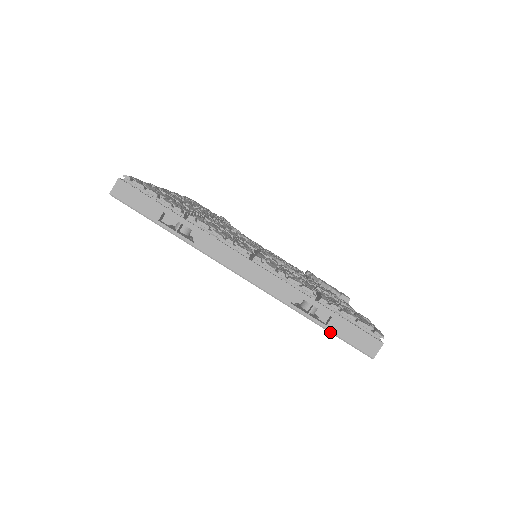
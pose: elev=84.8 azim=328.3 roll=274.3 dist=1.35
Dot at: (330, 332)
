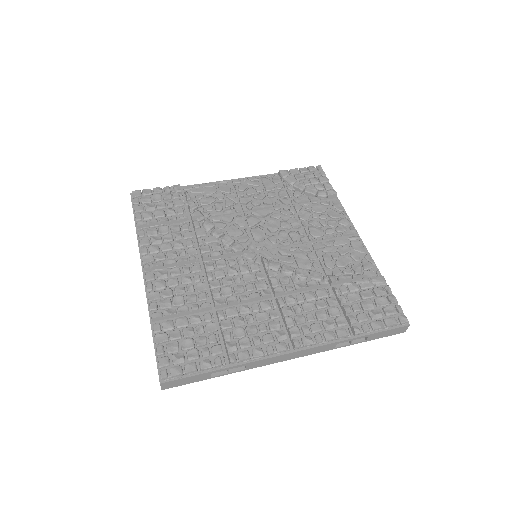
Dot at: occluded
